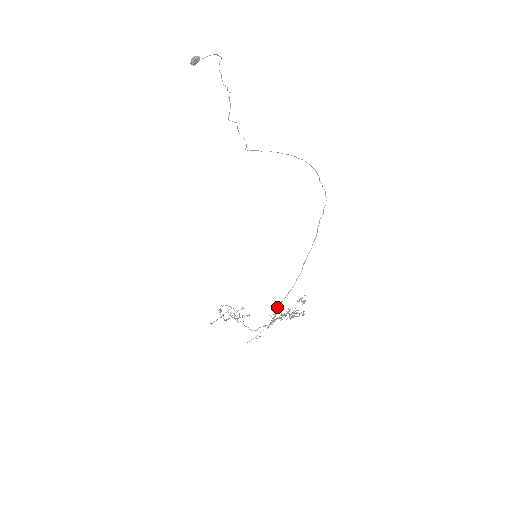
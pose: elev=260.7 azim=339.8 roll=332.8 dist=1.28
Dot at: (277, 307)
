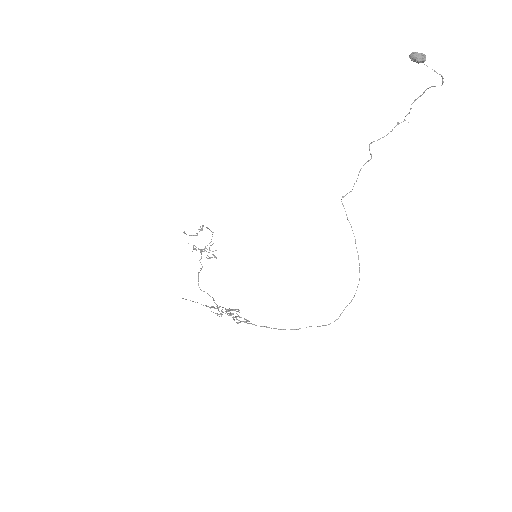
Dot at: (223, 312)
